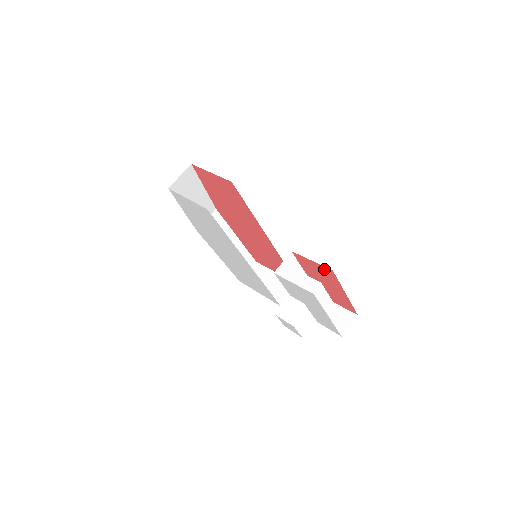
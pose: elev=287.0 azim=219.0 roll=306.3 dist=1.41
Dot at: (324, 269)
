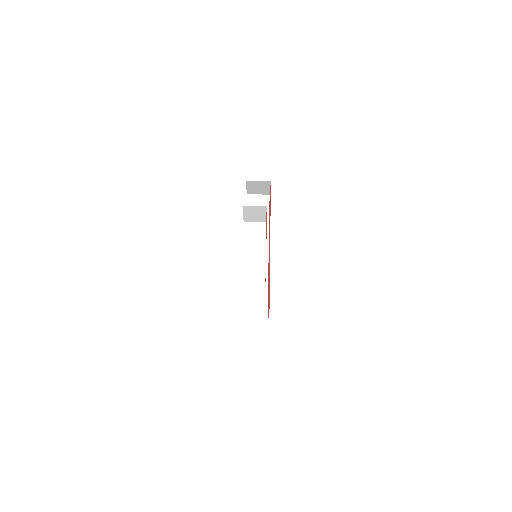
Dot at: occluded
